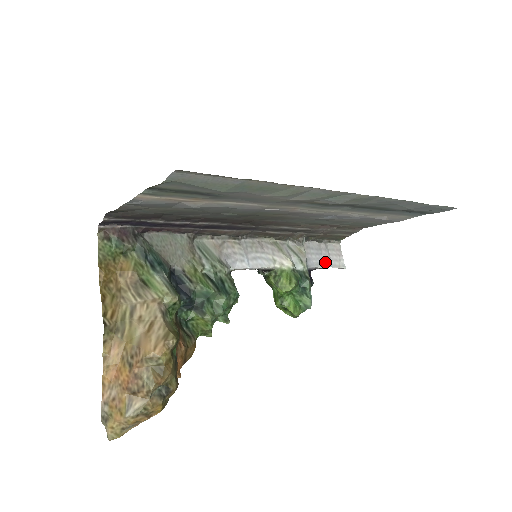
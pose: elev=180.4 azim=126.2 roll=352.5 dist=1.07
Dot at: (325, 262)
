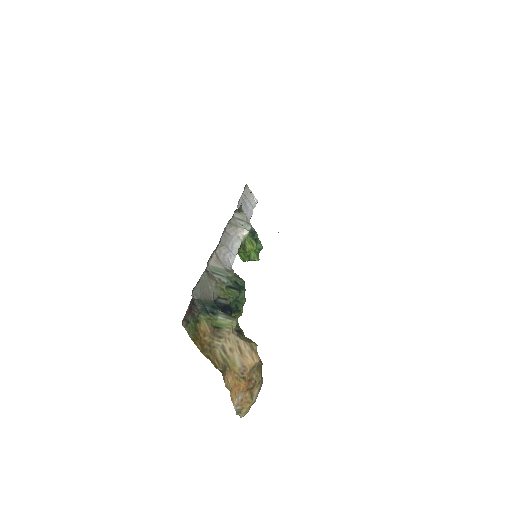
Dot at: (250, 208)
